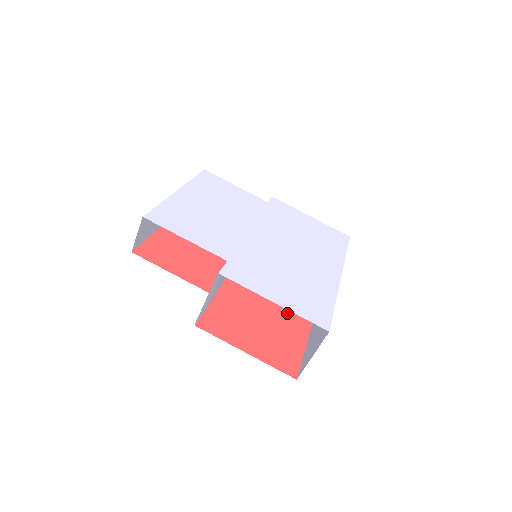
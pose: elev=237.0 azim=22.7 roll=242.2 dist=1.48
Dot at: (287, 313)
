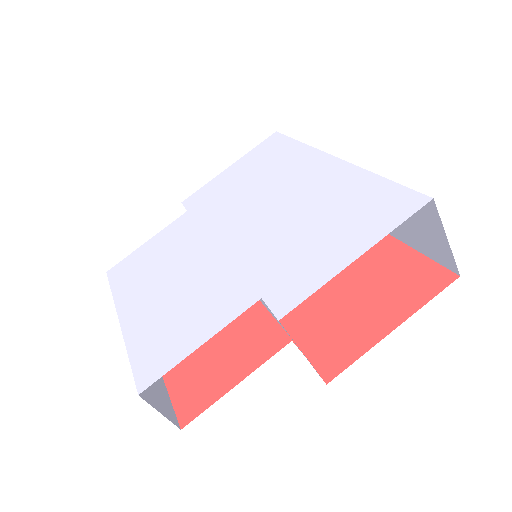
Dot at: occluded
